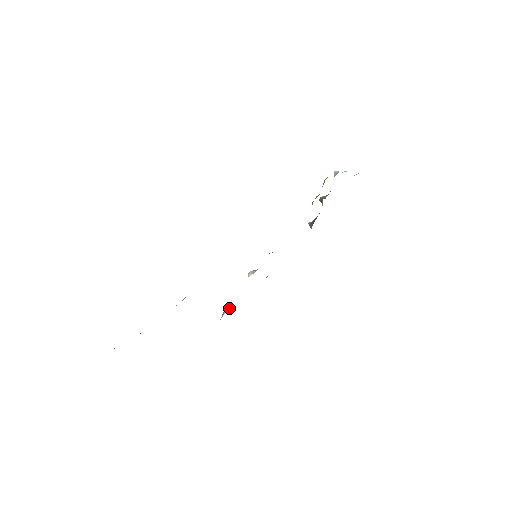
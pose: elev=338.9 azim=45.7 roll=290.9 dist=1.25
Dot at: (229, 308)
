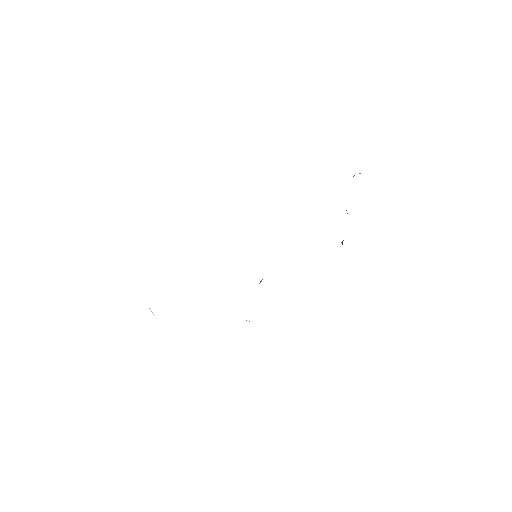
Dot at: occluded
